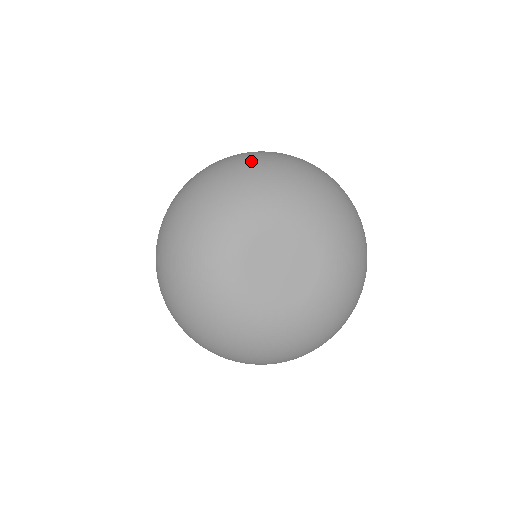
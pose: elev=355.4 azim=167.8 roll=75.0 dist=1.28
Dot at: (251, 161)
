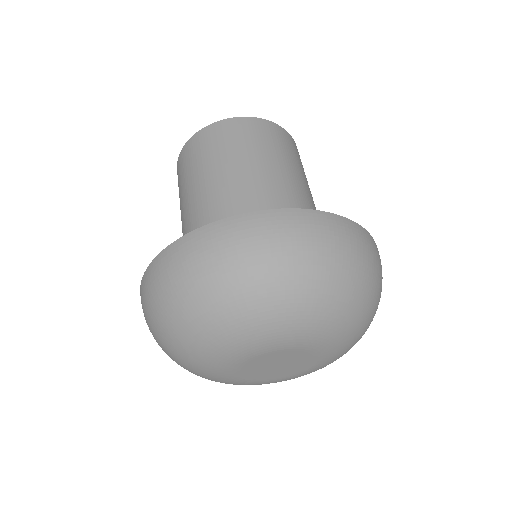
Dot at: (169, 312)
